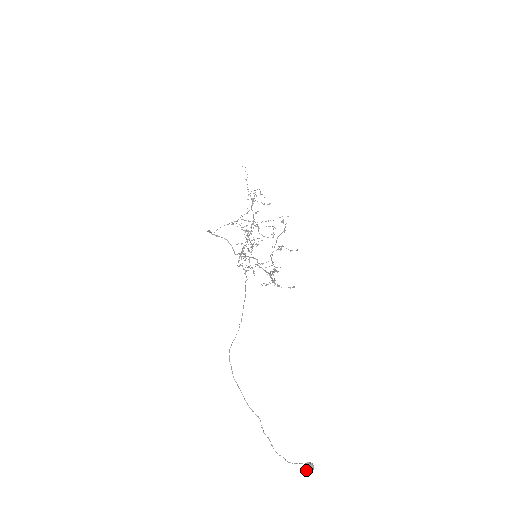
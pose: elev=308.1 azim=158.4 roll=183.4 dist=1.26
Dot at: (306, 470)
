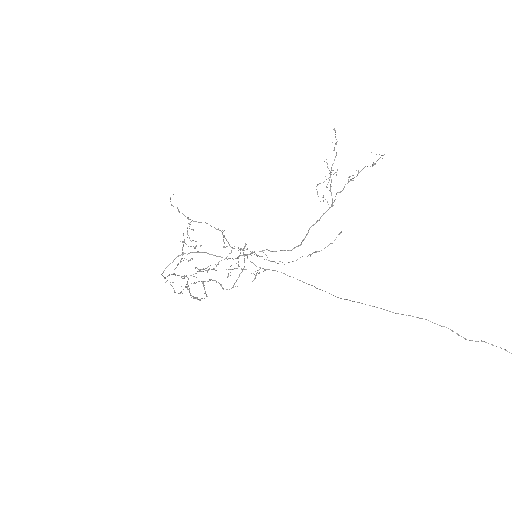
Dot at: out of frame
